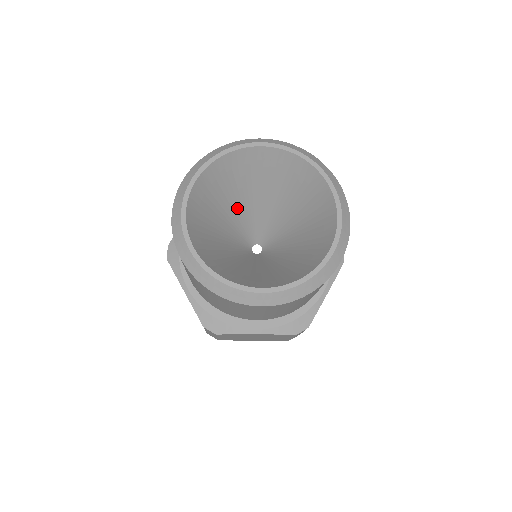
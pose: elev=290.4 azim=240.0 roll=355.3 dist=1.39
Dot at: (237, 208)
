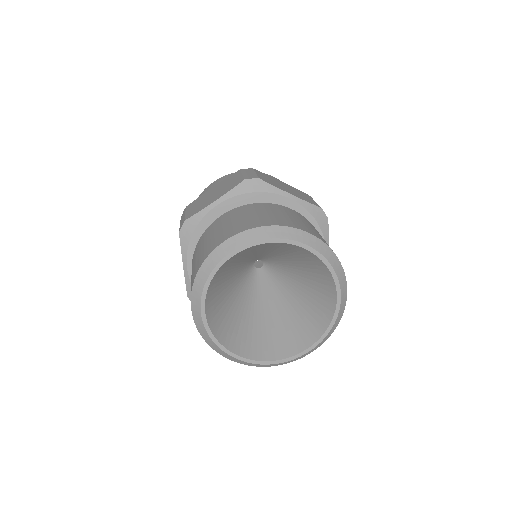
Dot at: (258, 253)
